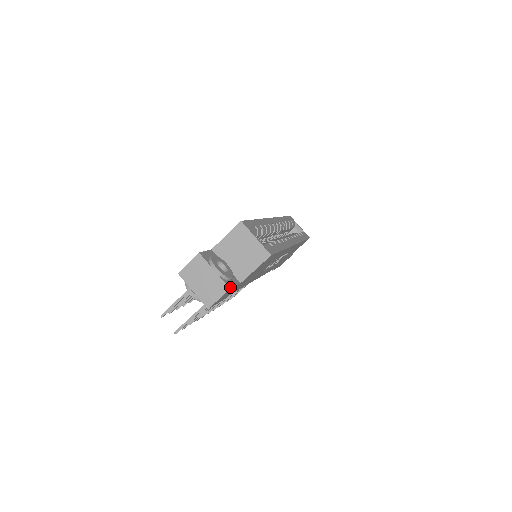
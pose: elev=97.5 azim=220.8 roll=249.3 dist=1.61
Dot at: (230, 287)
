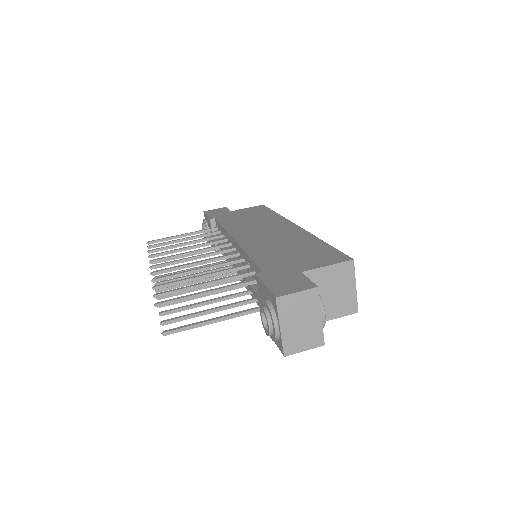
Dot at: (323, 341)
